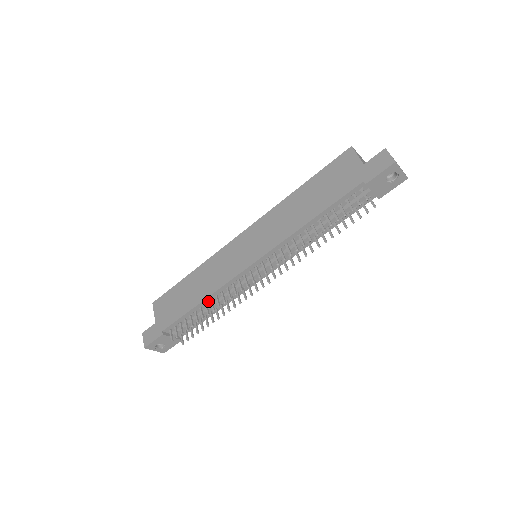
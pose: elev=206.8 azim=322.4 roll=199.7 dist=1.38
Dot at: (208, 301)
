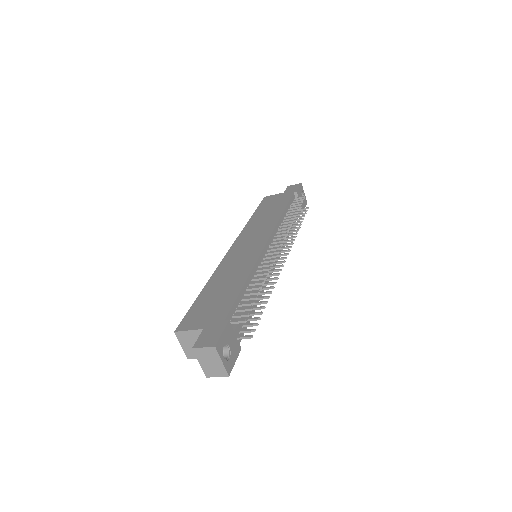
Dot at: (250, 281)
